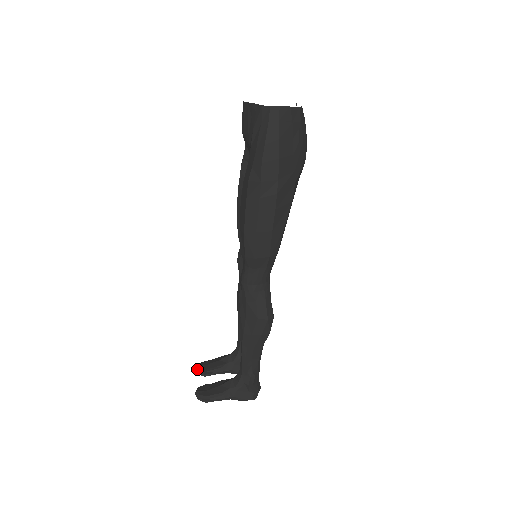
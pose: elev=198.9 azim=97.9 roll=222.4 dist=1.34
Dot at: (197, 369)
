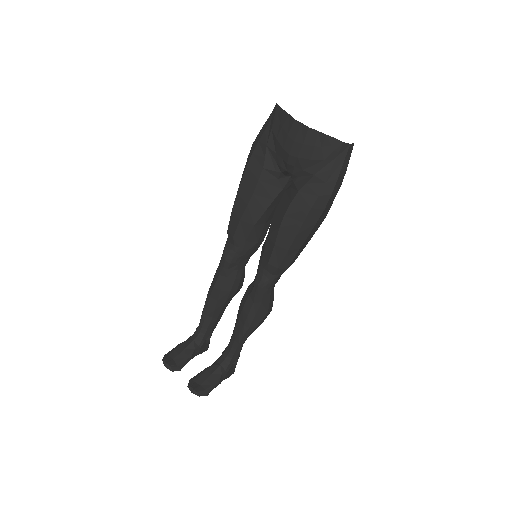
Dot at: (169, 367)
